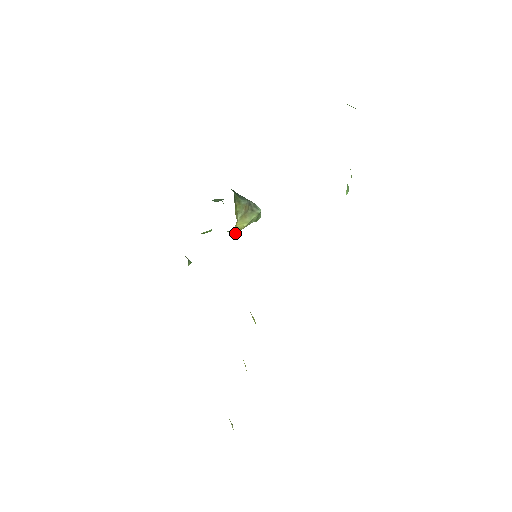
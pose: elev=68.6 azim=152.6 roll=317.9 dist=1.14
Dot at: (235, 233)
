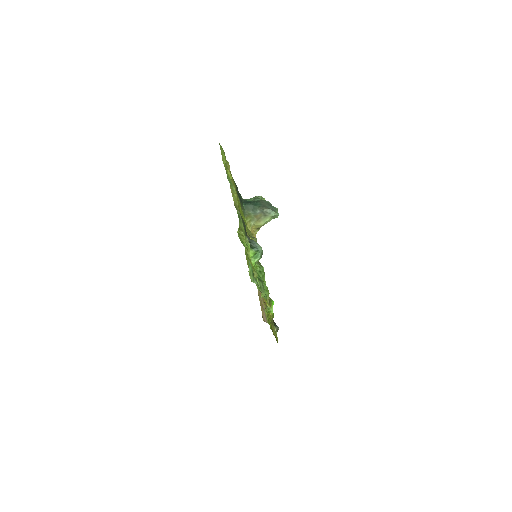
Dot at: (258, 228)
